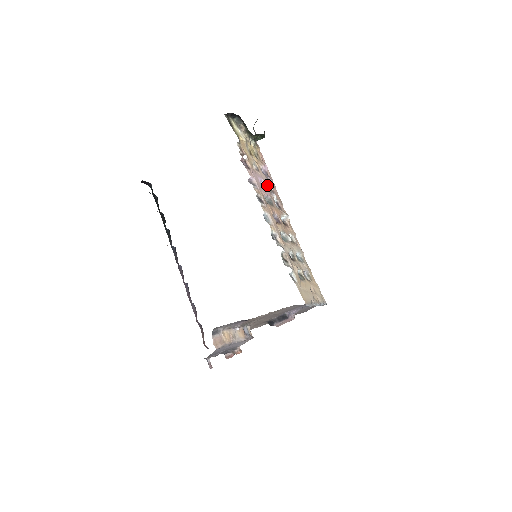
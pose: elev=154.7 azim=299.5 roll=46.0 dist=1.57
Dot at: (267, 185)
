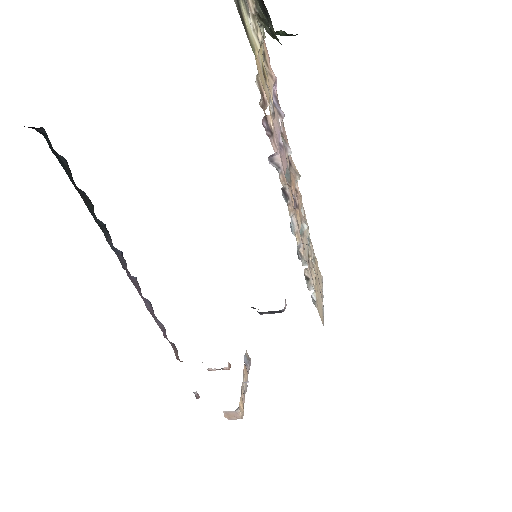
Dot at: occluded
